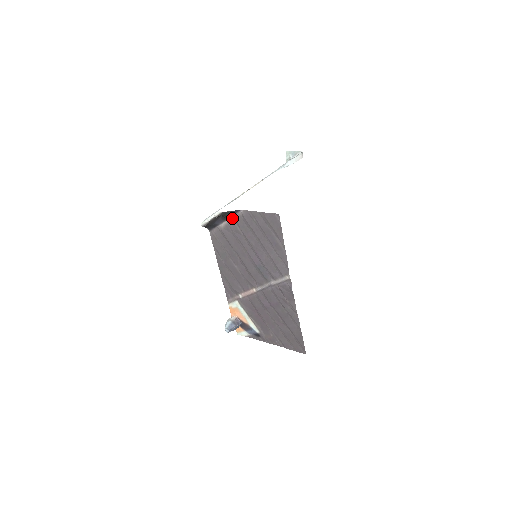
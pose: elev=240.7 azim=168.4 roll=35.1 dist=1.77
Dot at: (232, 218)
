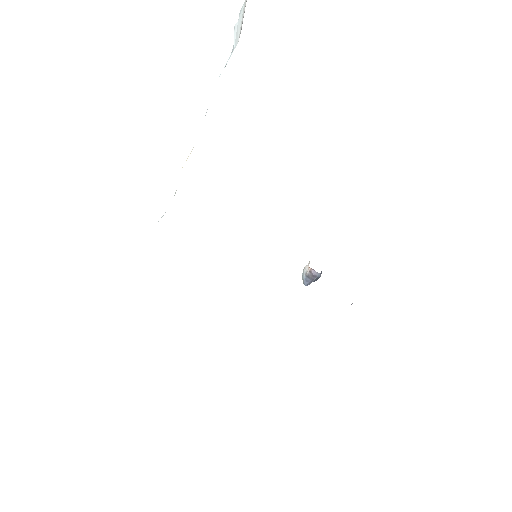
Dot at: occluded
